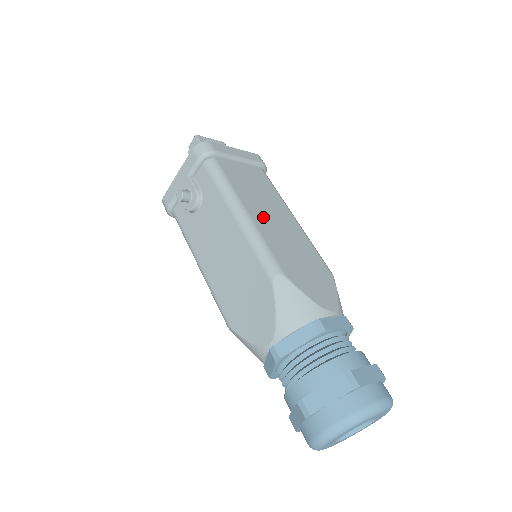
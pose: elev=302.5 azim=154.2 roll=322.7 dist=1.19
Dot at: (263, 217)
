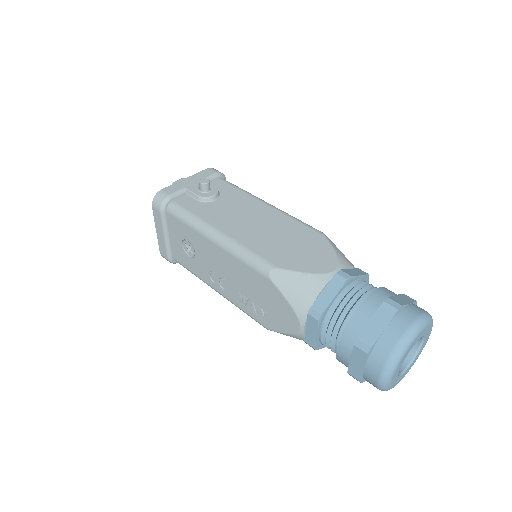
Dot at: occluded
